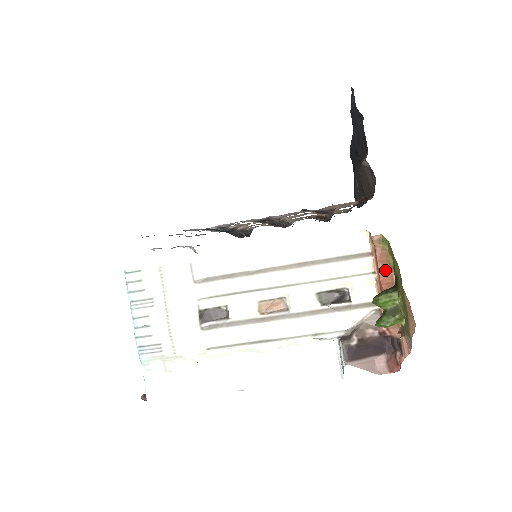
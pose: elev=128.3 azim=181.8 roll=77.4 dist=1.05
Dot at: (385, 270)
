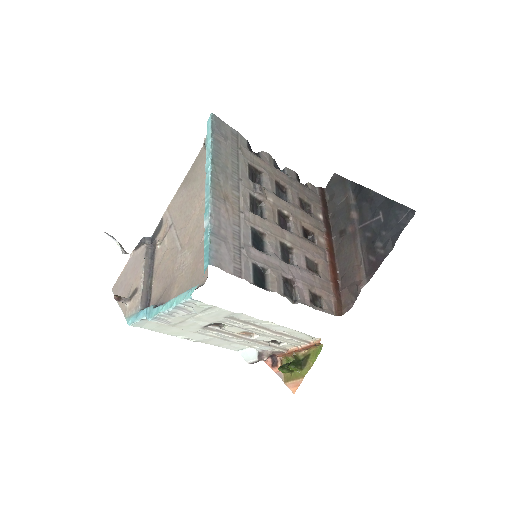
Dot at: (306, 349)
